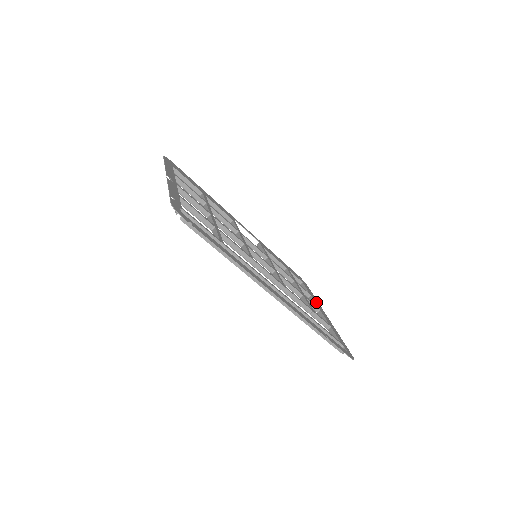
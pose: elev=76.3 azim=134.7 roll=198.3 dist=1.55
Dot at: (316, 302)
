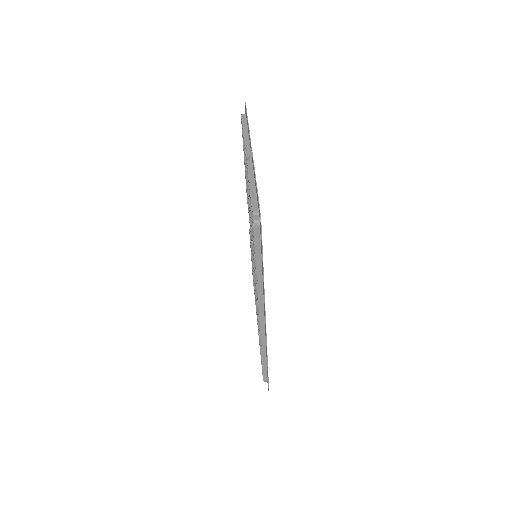
Dot at: occluded
